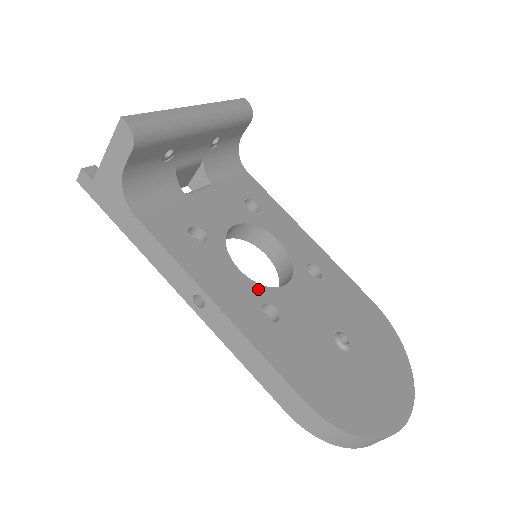
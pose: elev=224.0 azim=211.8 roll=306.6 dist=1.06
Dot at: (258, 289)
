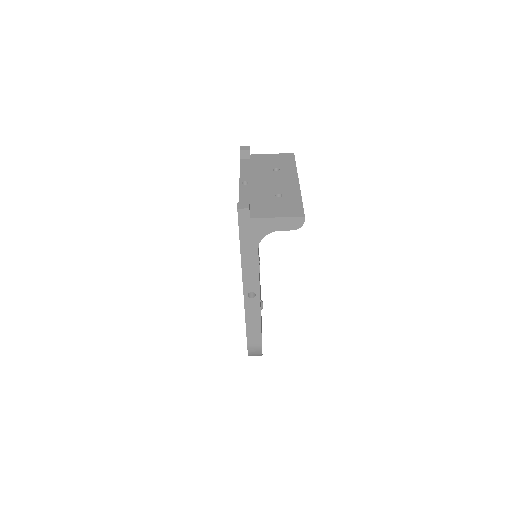
Dot at: occluded
